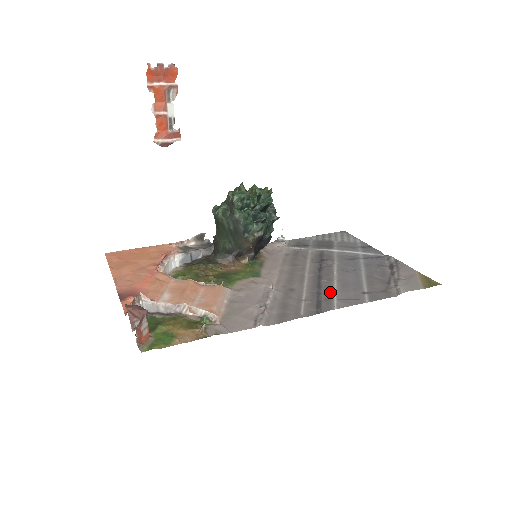
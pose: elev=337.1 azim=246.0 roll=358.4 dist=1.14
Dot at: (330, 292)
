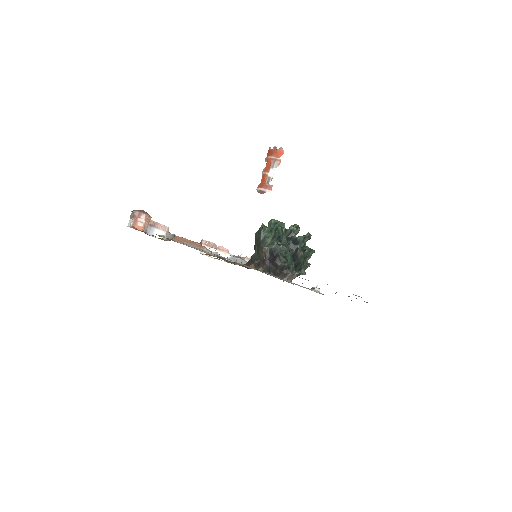
Dot at: occluded
